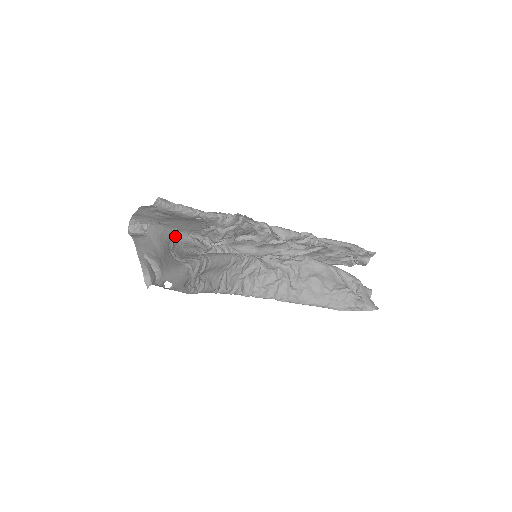
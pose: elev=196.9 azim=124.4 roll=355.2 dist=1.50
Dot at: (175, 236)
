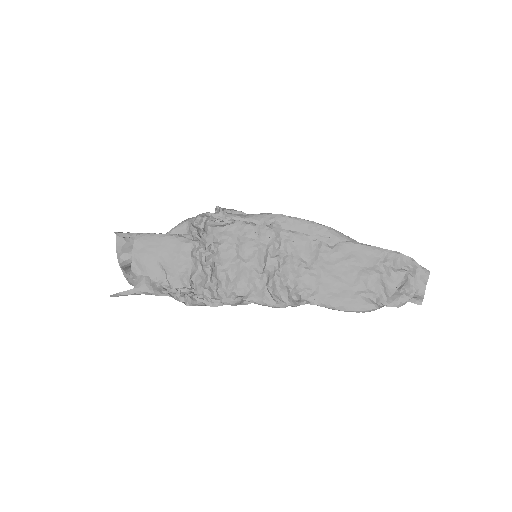
Dot at: occluded
